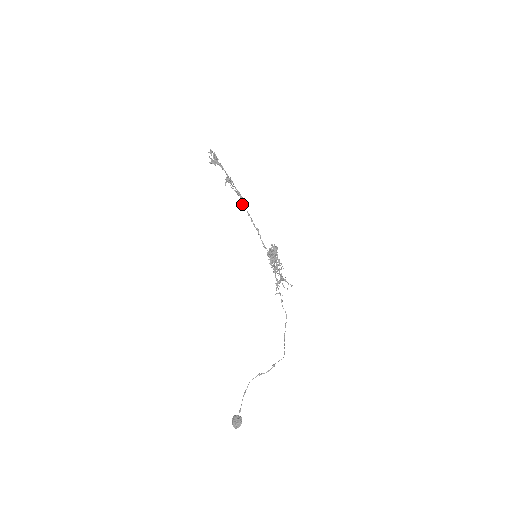
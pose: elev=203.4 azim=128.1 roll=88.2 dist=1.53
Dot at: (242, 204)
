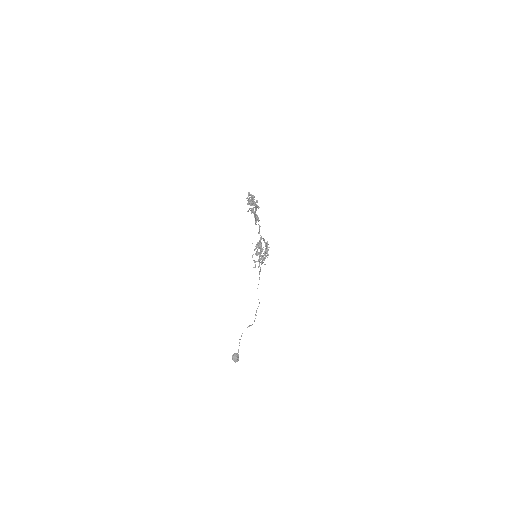
Dot at: (255, 224)
